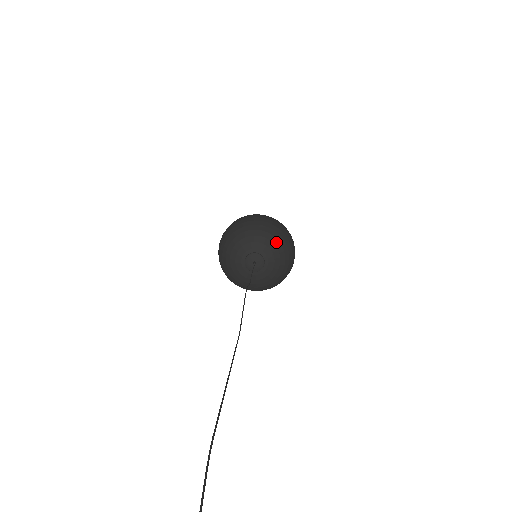
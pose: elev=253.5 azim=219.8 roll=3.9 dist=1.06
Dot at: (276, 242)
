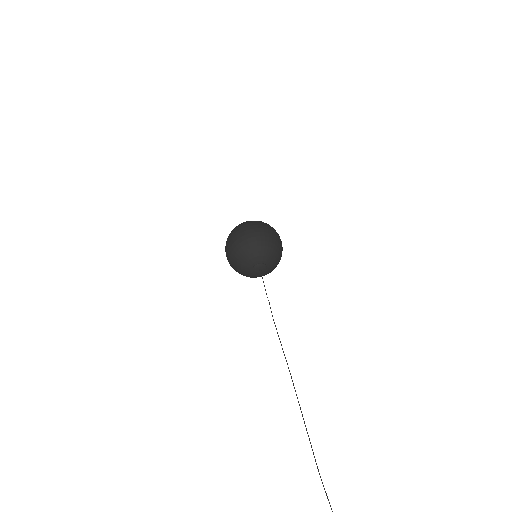
Dot at: (273, 252)
